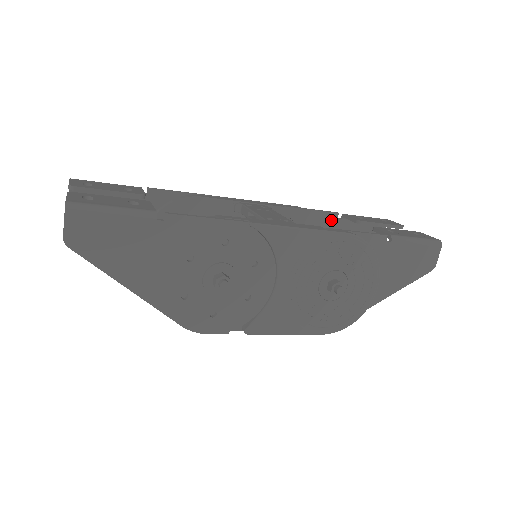
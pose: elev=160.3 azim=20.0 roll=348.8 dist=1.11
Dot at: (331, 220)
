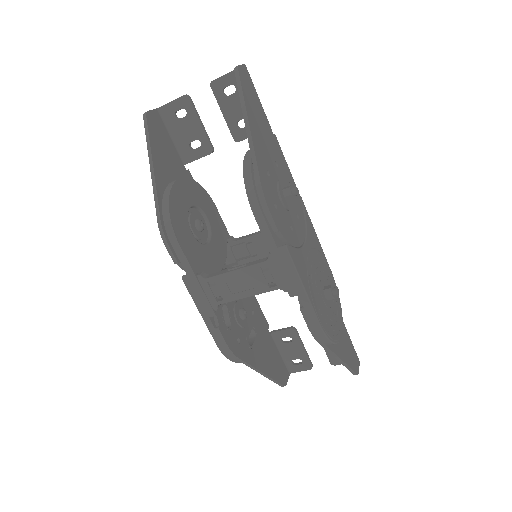
Dot at: (265, 326)
